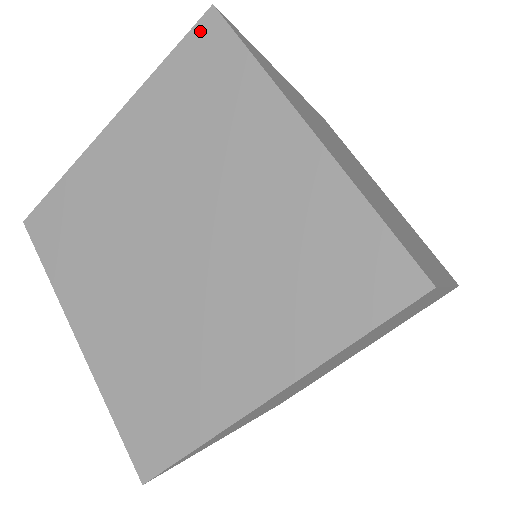
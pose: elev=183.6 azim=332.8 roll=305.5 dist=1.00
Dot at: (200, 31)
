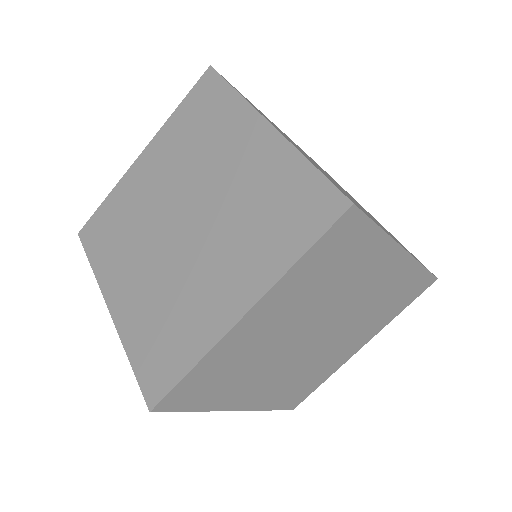
Dot at: (340, 226)
